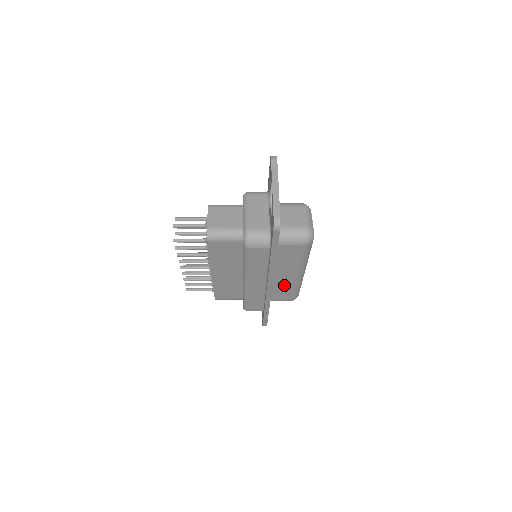
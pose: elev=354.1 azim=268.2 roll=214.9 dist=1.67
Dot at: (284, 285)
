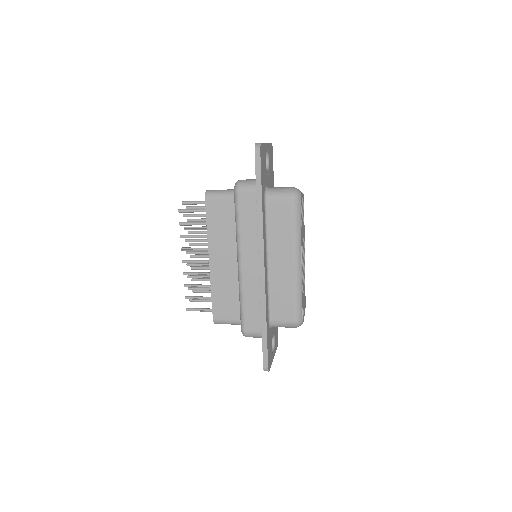
Dot at: (282, 284)
